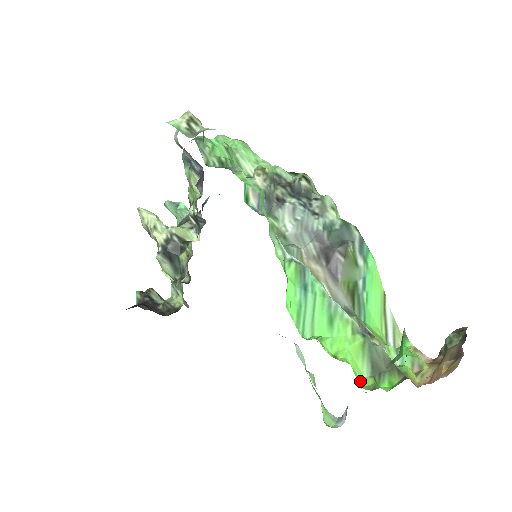
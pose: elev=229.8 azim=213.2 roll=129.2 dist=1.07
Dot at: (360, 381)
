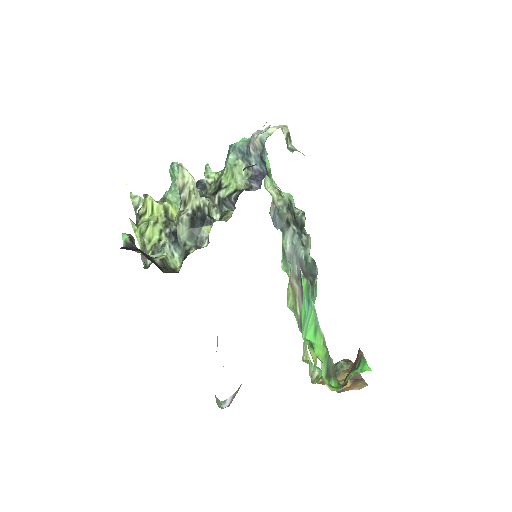
Dot at: (324, 379)
